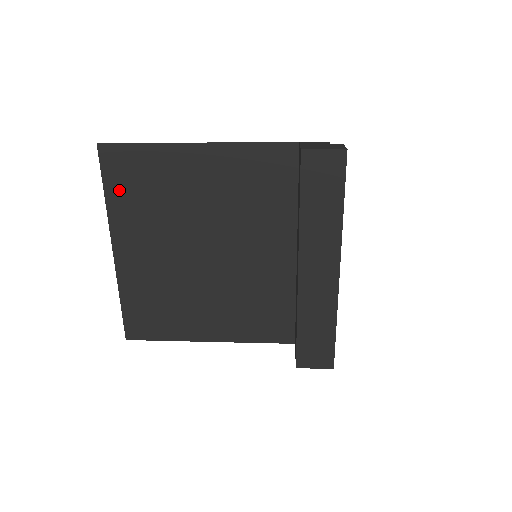
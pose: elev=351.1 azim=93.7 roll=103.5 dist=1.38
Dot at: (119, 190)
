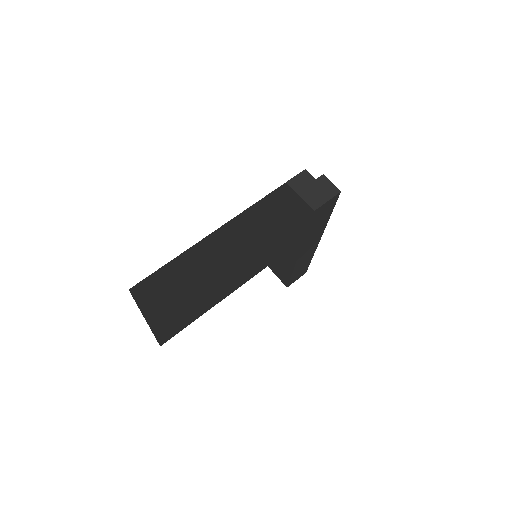
Dot at: (150, 296)
